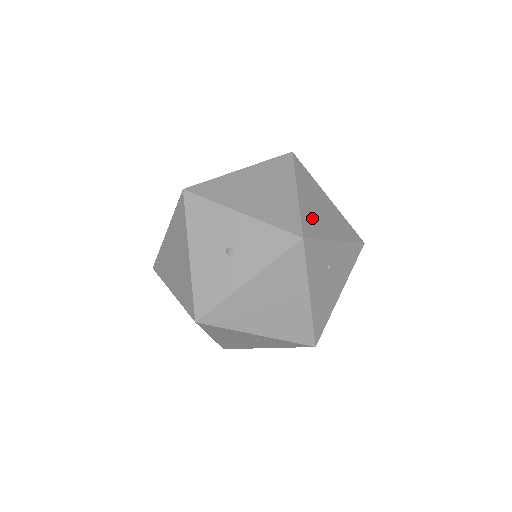
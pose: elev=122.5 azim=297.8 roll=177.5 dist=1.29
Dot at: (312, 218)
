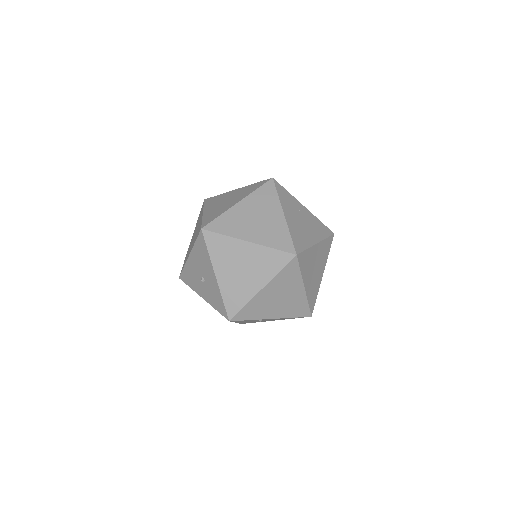
Dot at: (257, 307)
